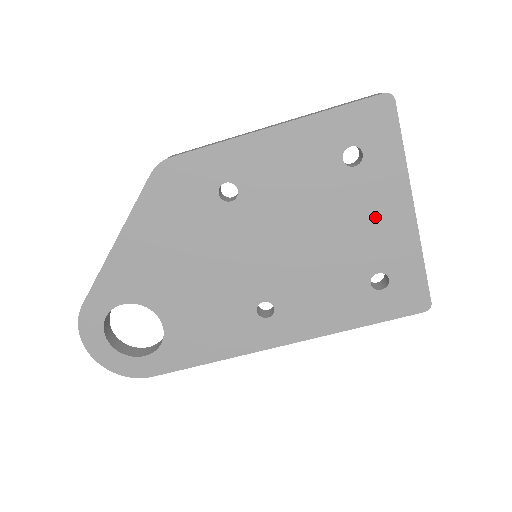
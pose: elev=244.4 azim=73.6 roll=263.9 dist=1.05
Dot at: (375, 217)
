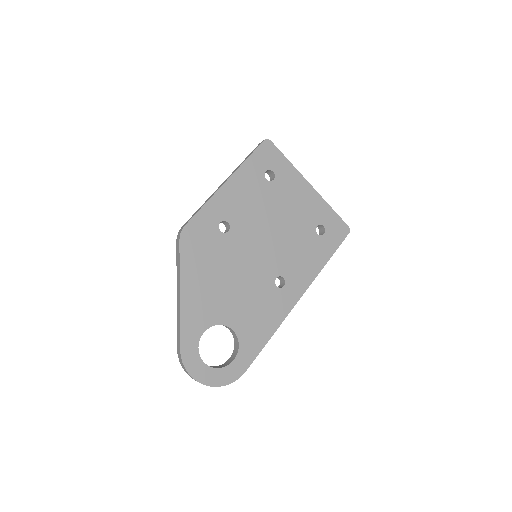
Dot at: (297, 199)
